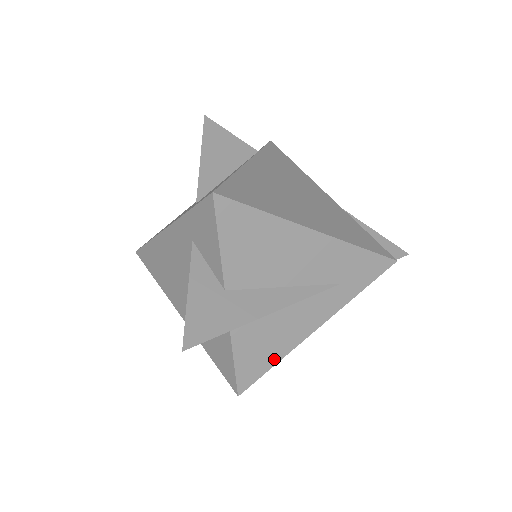
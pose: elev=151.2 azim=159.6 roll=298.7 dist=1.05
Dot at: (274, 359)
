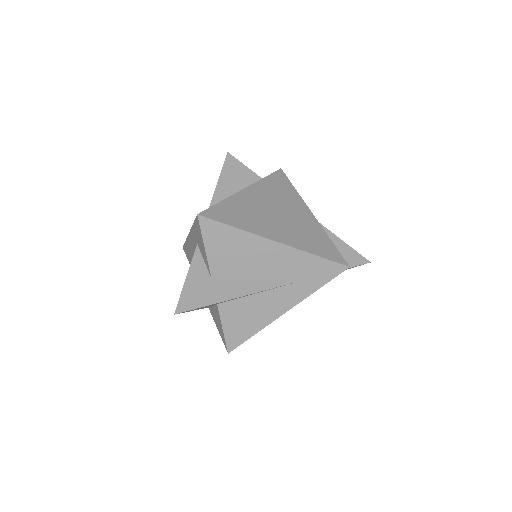
Dot at: (253, 331)
